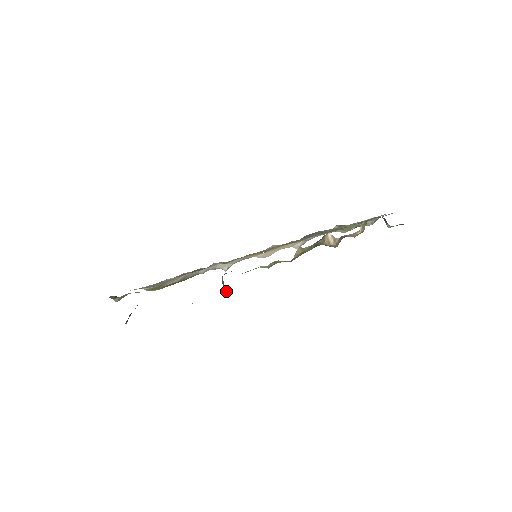
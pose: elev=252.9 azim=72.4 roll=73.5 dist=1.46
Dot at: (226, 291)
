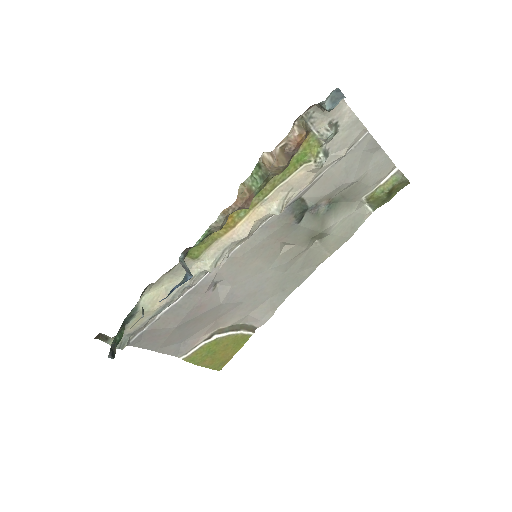
Dot at: (187, 272)
